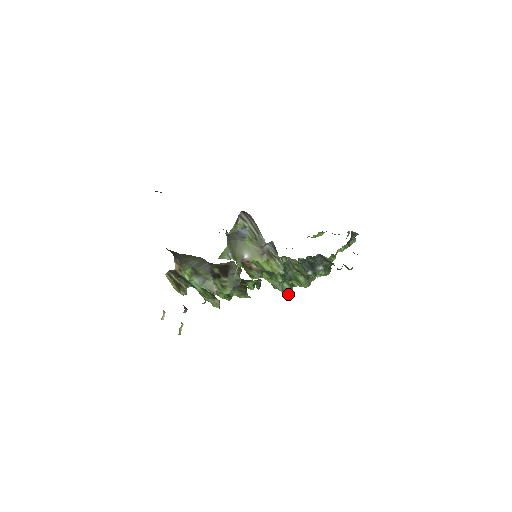
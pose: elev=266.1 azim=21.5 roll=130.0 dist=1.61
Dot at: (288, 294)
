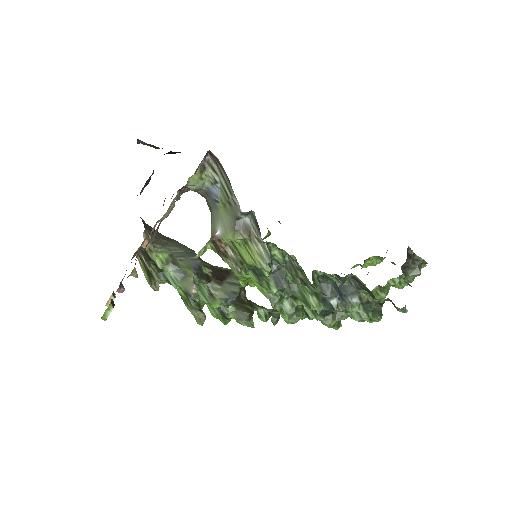
Dot at: (291, 322)
